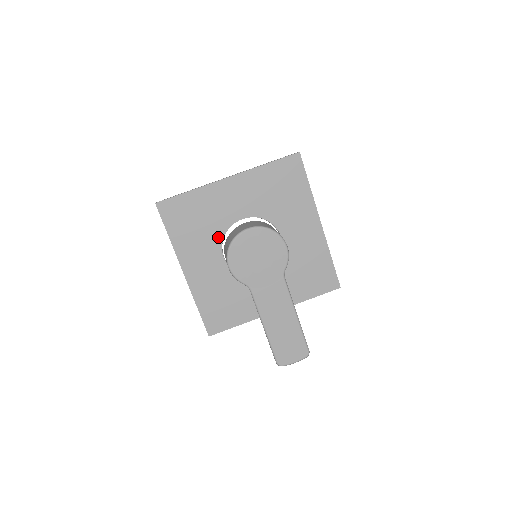
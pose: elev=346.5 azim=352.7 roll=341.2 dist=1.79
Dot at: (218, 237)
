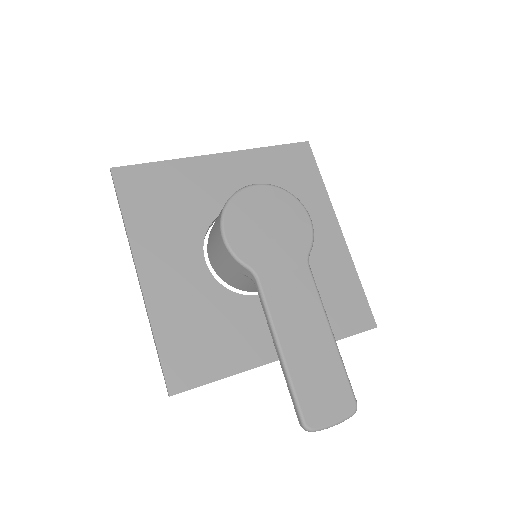
Dot at: (198, 229)
